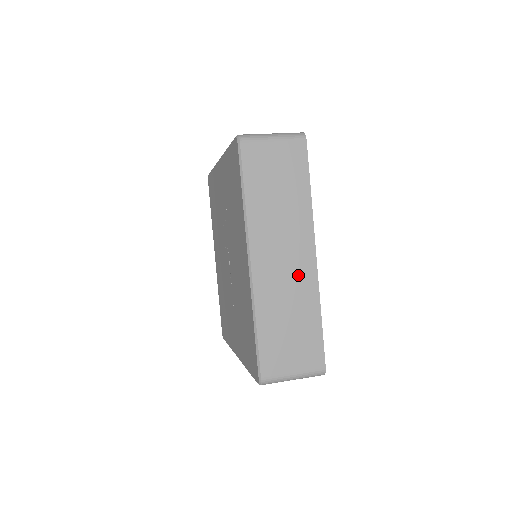
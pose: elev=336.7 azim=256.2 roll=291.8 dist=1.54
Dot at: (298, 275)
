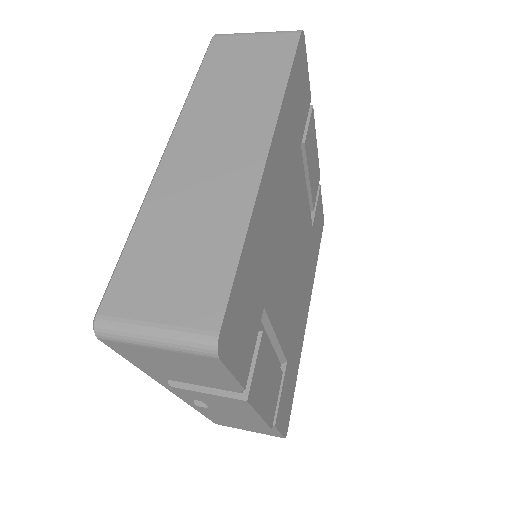
Dot at: (228, 174)
